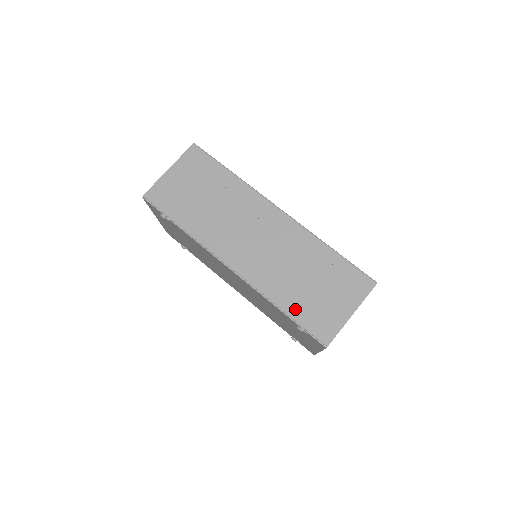
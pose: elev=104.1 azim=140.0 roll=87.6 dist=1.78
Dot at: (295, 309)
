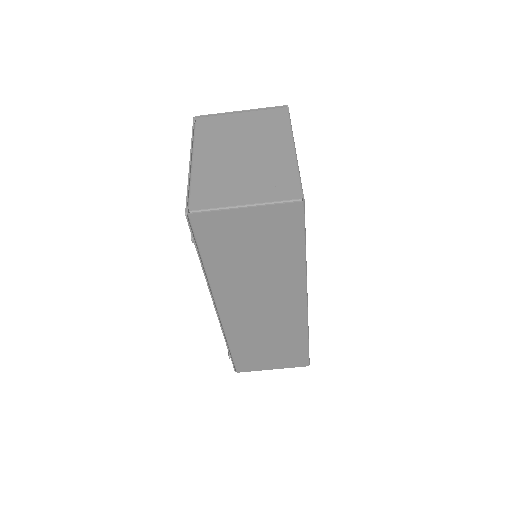
Dot at: (239, 352)
